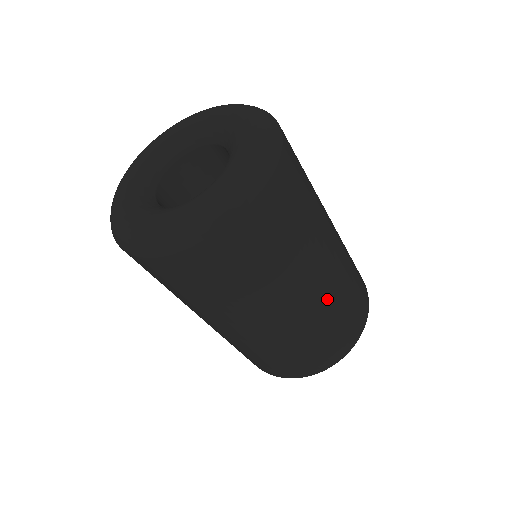
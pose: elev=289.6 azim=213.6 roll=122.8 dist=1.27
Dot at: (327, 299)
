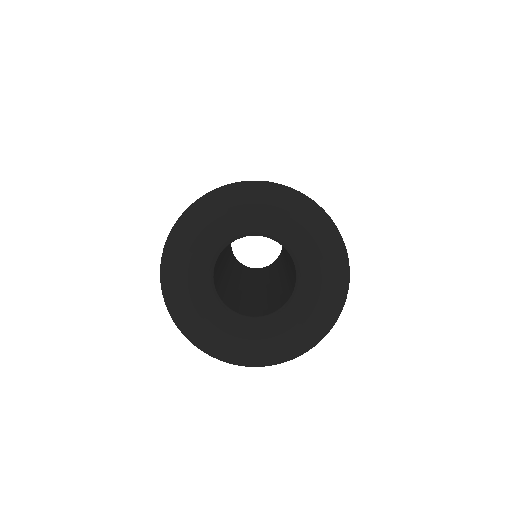
Dot at: occluded
